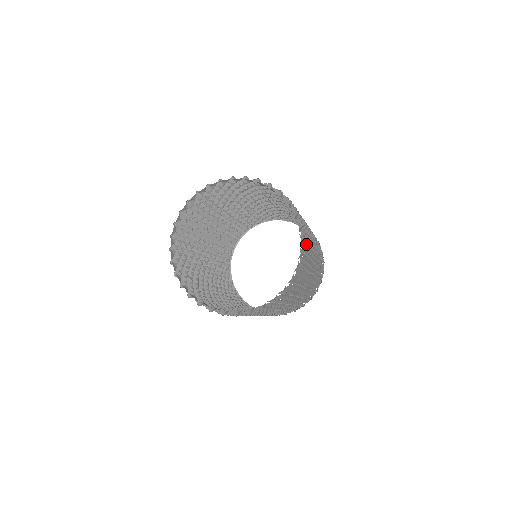
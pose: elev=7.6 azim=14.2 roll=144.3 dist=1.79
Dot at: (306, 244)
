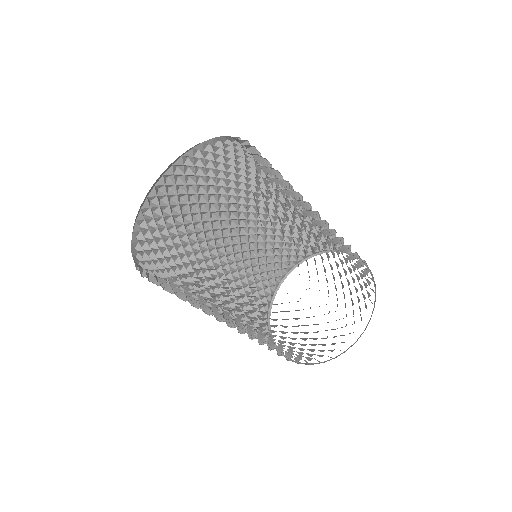
Dot at: (281, 185)
